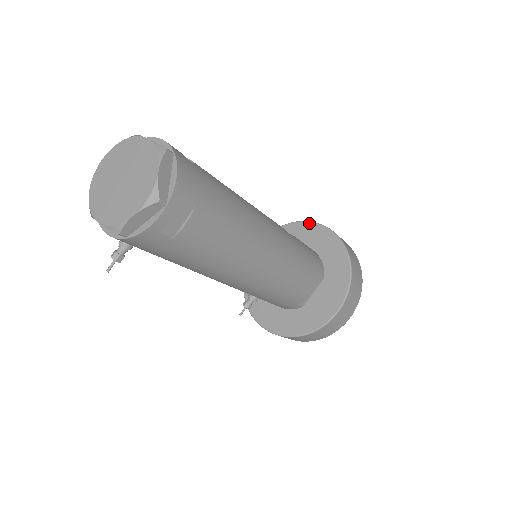
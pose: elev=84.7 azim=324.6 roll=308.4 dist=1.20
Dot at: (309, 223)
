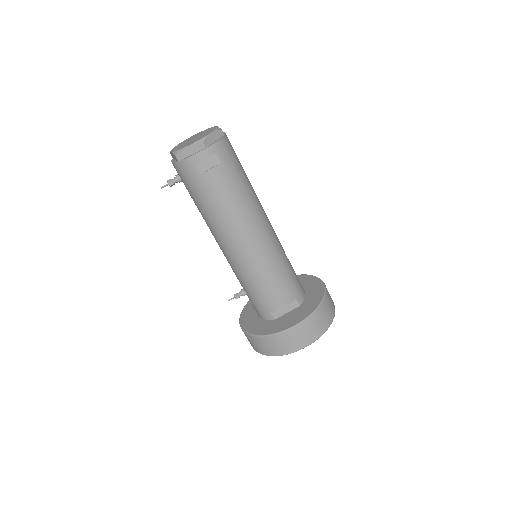
Dot at: (312, 276)
